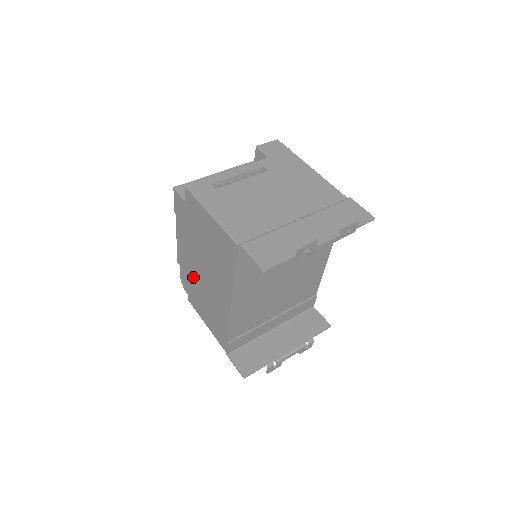
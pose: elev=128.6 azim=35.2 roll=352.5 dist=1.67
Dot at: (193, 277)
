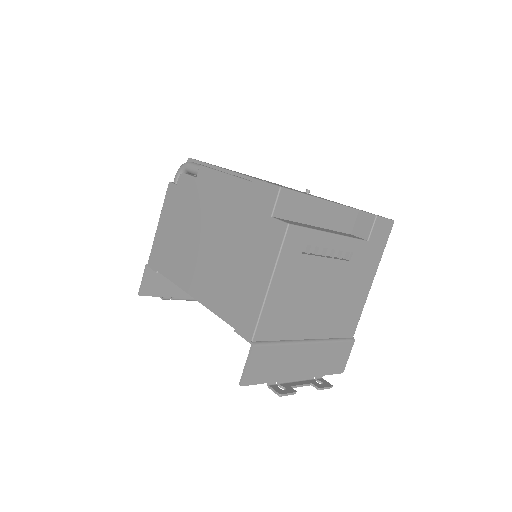
Dot at: (195, 208)
